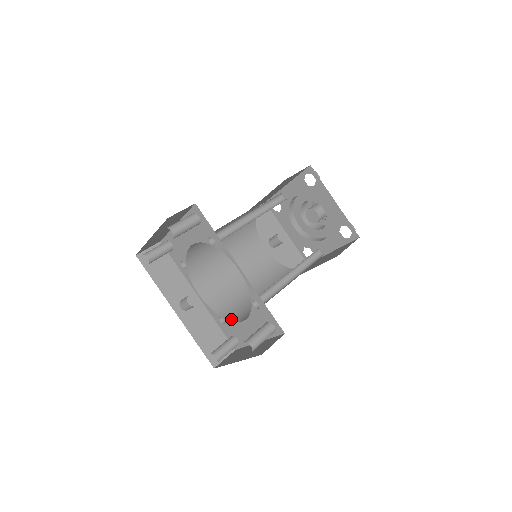
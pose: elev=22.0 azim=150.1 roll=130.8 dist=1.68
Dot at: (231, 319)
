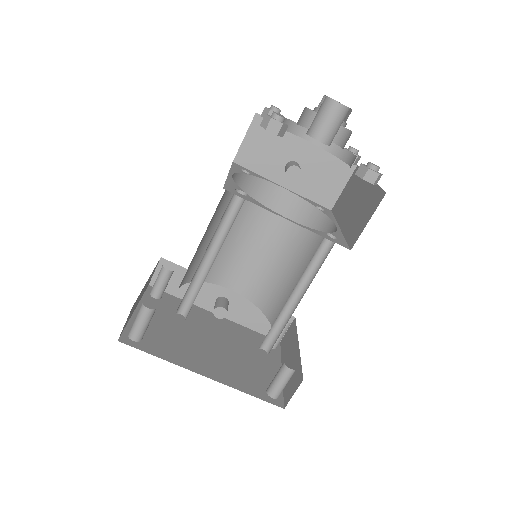
Dot at: (267, 315)
